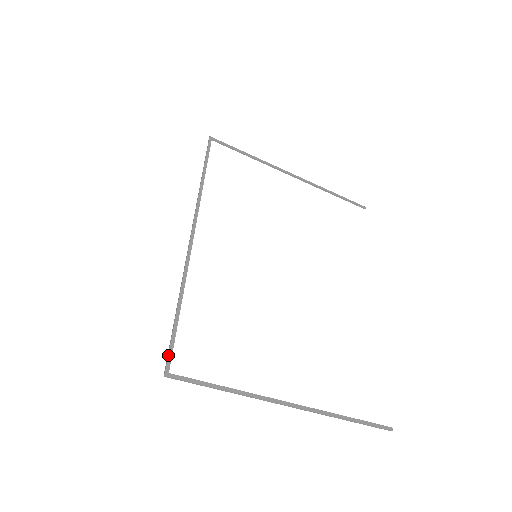
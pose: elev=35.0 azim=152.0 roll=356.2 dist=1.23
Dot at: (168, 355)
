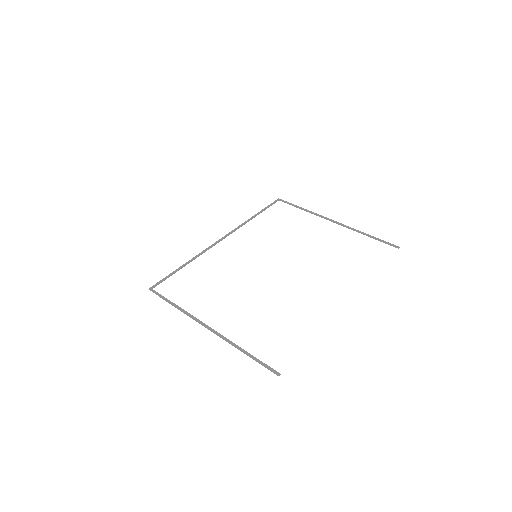
Dot at: (158, 282)
